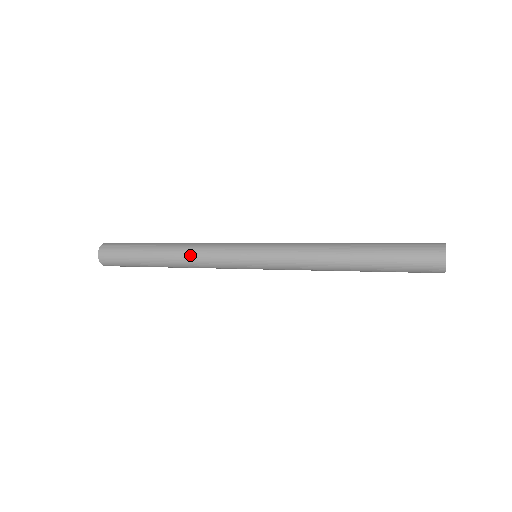
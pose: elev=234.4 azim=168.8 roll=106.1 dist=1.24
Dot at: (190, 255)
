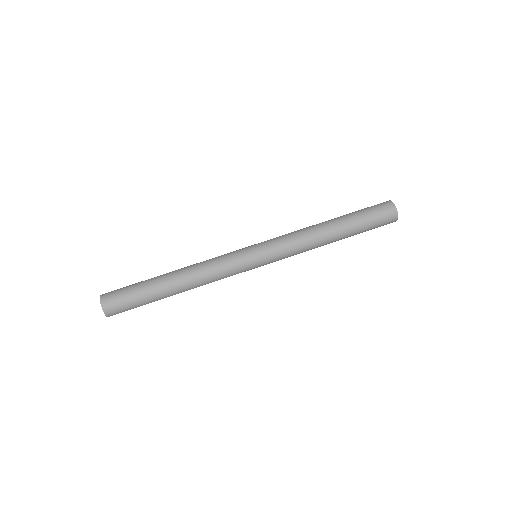
Dot at: (199, 268)
